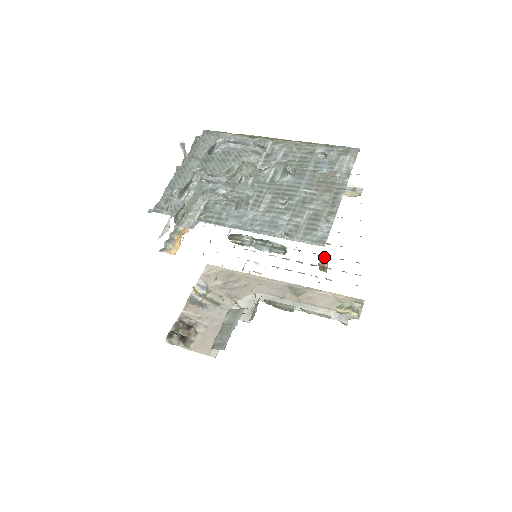
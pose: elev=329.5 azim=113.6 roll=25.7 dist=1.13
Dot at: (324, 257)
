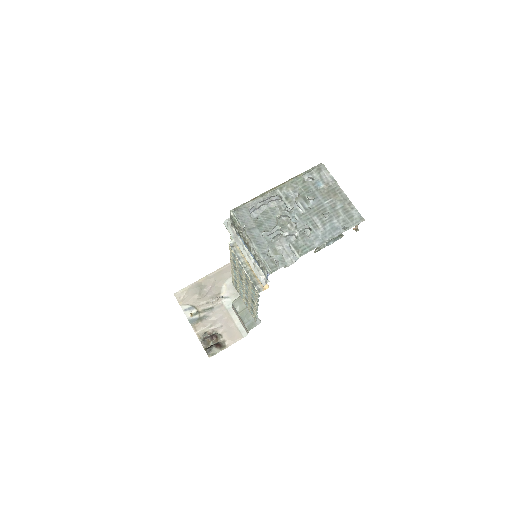
Dot at: occluded
